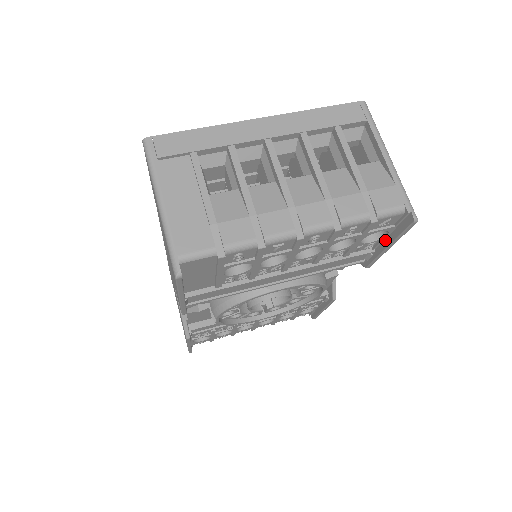
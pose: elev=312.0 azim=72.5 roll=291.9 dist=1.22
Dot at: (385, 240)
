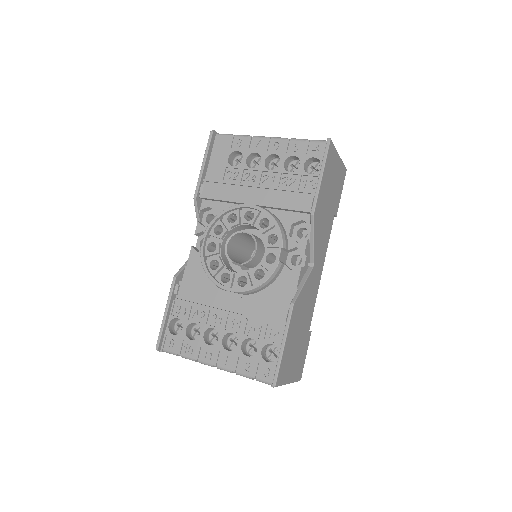
Dot at: (320, 175)
